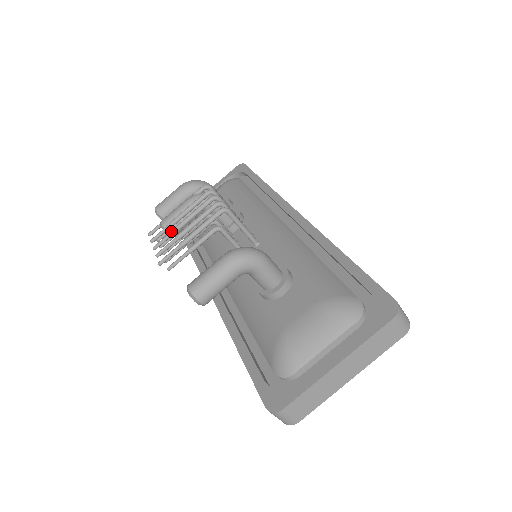
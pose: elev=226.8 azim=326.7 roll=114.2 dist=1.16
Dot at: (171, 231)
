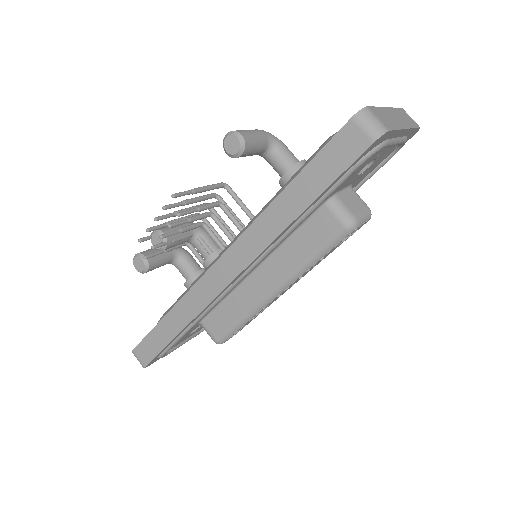
Dot at: (171, 213)
